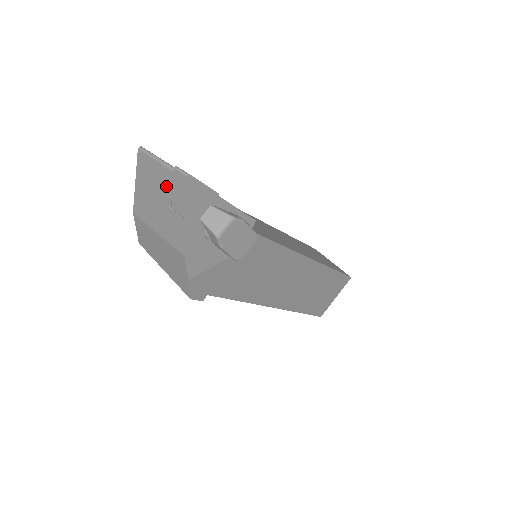
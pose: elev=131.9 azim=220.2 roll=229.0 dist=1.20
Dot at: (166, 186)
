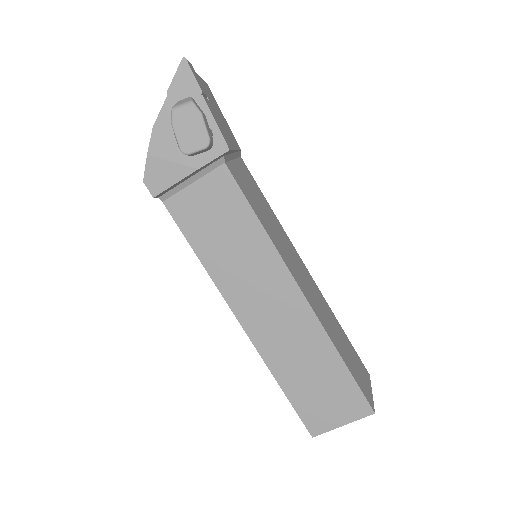
Dot at: occluded
